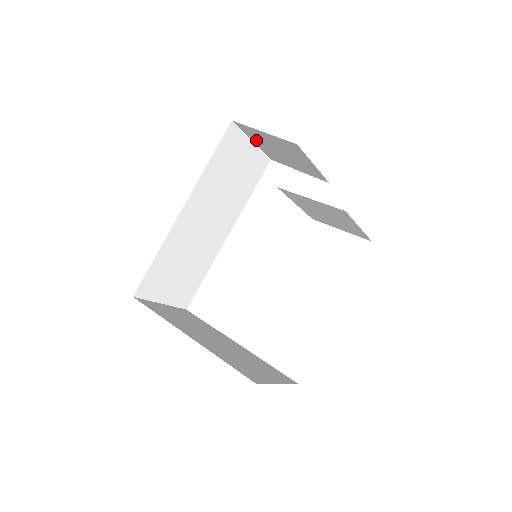
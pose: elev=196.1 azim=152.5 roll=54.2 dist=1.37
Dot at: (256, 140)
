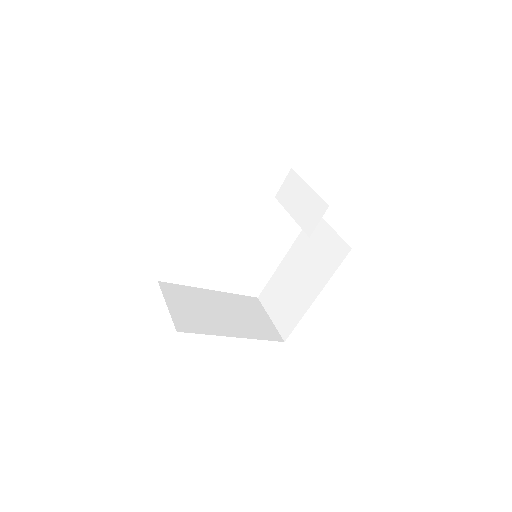
Dot at: occluded
